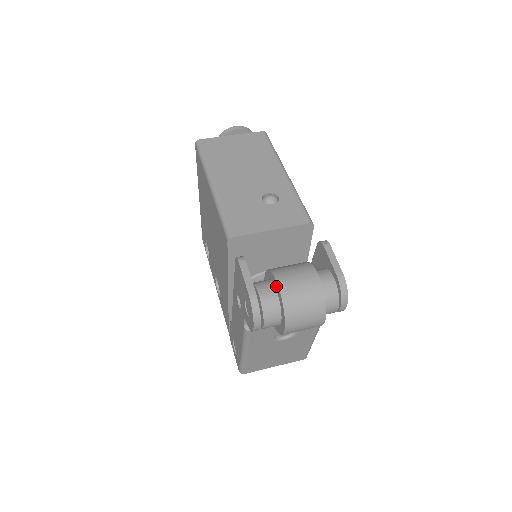
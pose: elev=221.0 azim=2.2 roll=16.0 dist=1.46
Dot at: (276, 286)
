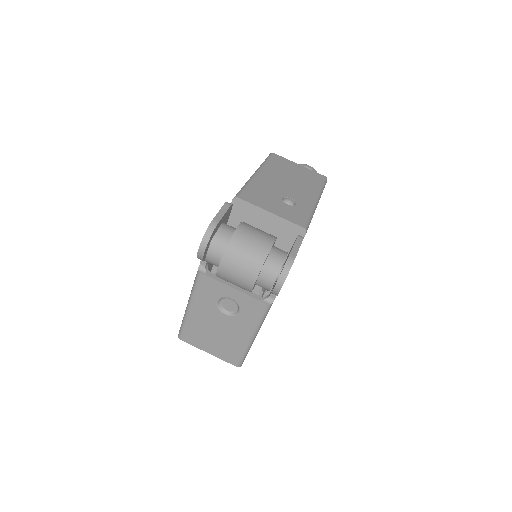
Dot at: occluded
